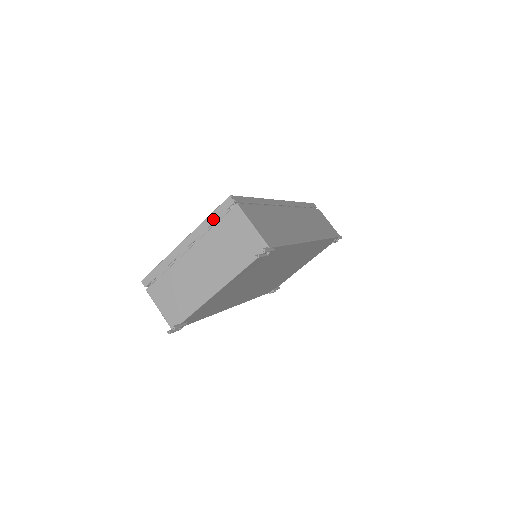
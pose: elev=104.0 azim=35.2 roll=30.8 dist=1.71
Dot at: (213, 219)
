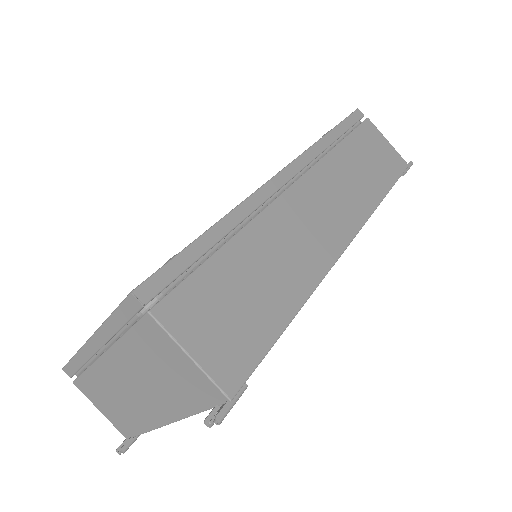
Dot at: (119, 323)
